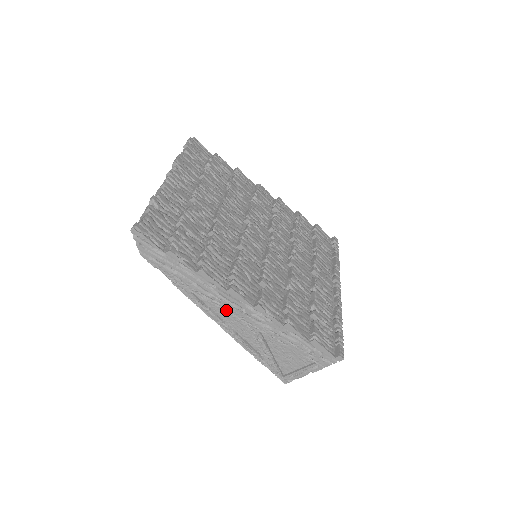
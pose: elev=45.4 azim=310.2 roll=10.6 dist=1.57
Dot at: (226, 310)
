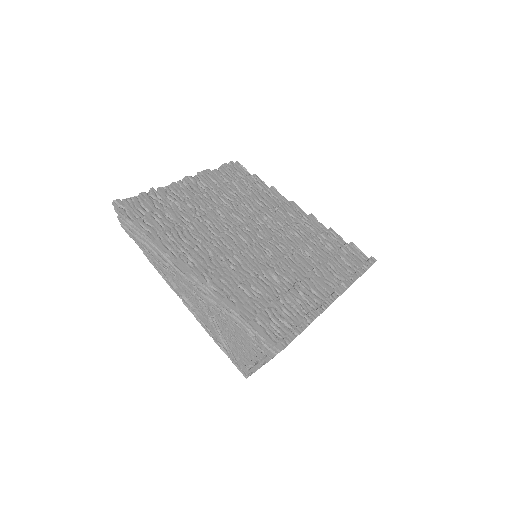
Dot at: (181, 282)
